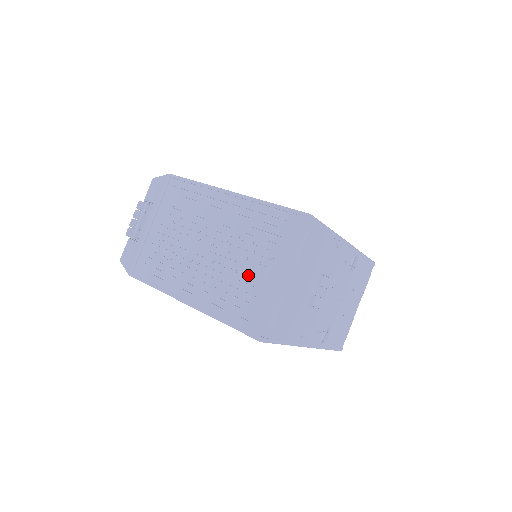
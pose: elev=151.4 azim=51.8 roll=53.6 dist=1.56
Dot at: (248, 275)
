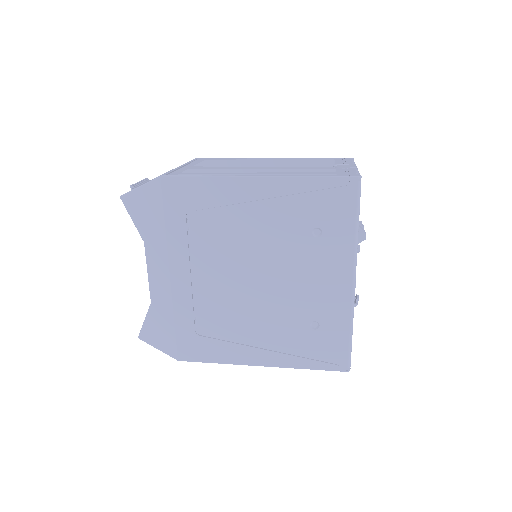
Dot at: (317, 167)
